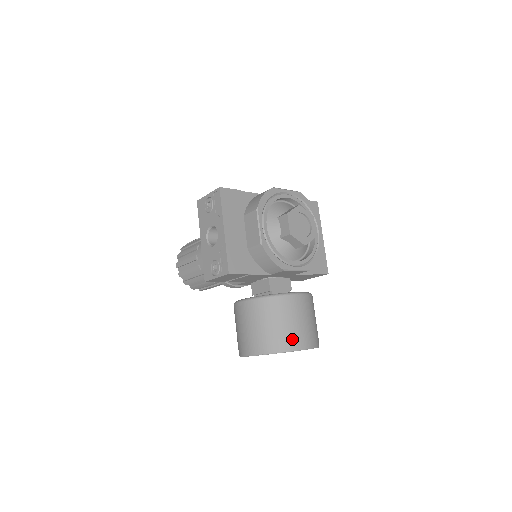
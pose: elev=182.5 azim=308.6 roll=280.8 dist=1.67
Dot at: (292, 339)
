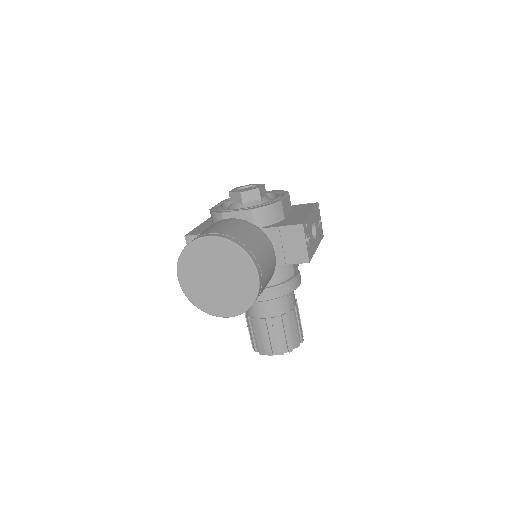
Dot at: (197, 236)
